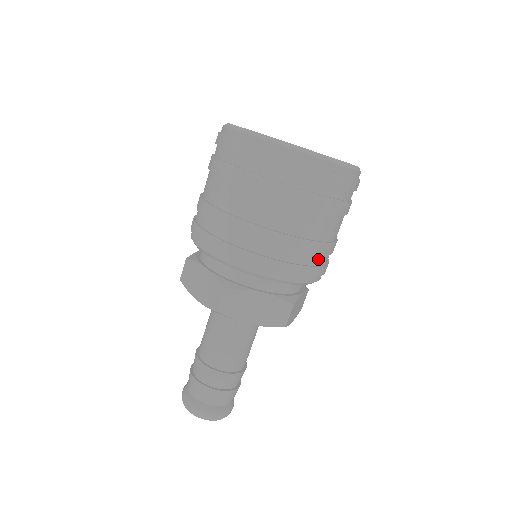
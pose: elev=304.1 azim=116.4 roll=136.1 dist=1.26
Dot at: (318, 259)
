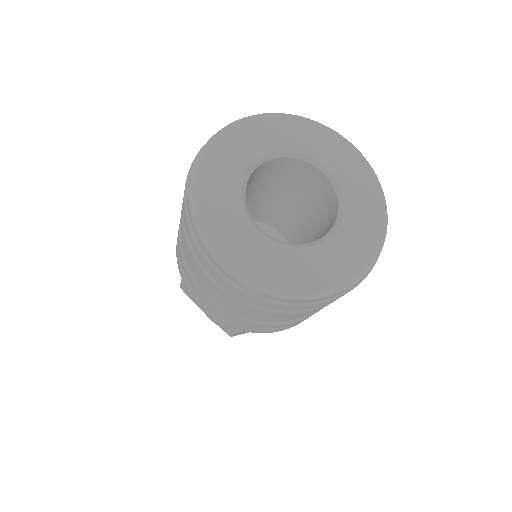
Dot at: occluded
